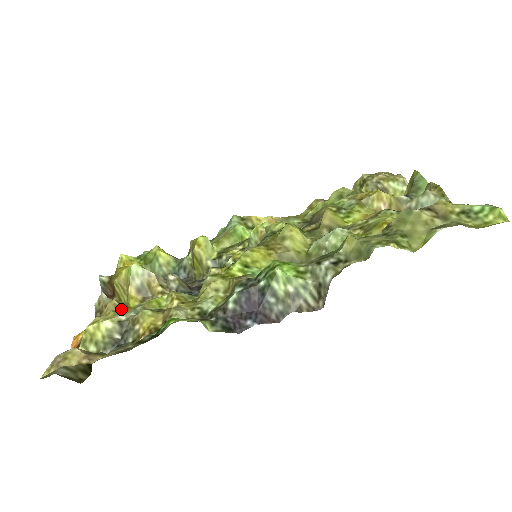
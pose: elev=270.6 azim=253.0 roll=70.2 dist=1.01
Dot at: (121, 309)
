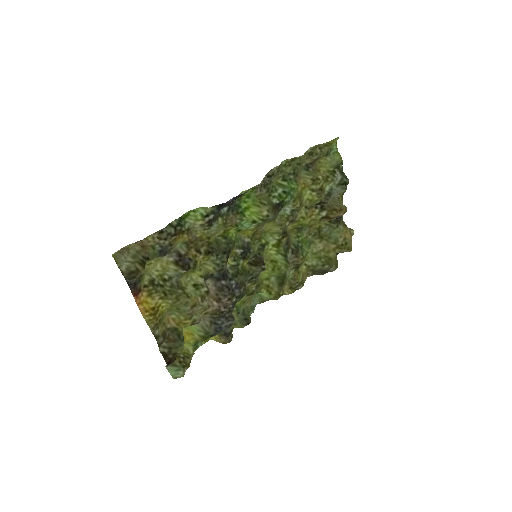
Dot at: (174, 314)
